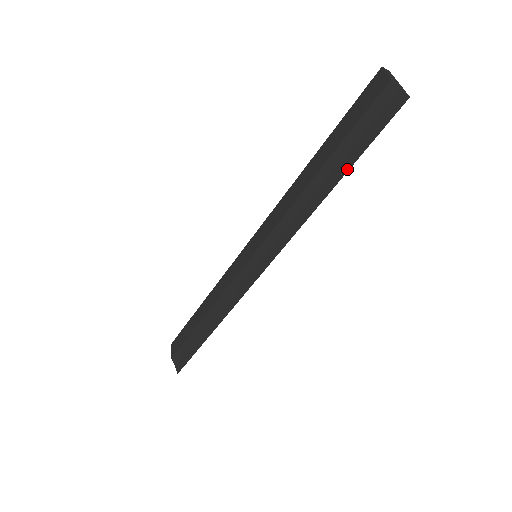
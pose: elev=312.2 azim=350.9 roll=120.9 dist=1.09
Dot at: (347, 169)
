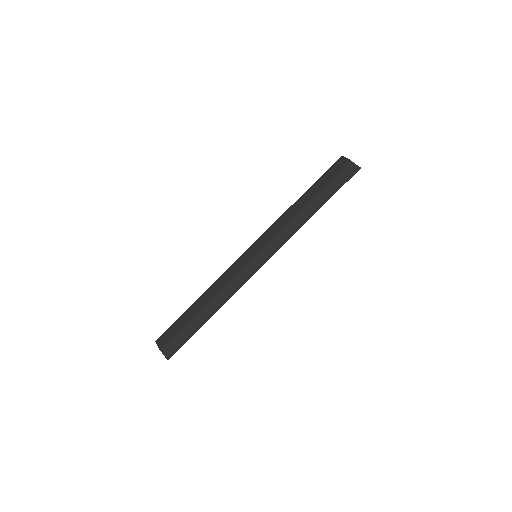
Dot at: (327, 200)
